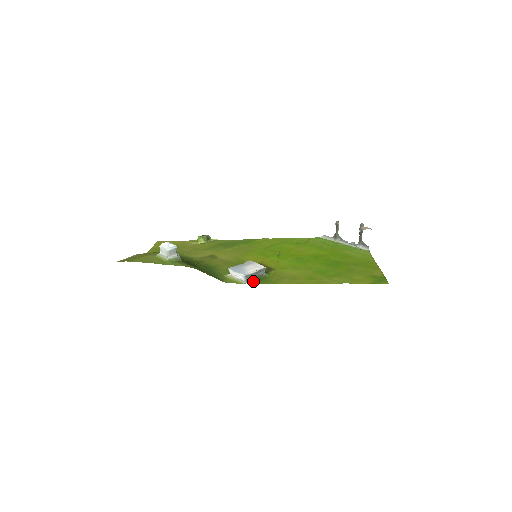
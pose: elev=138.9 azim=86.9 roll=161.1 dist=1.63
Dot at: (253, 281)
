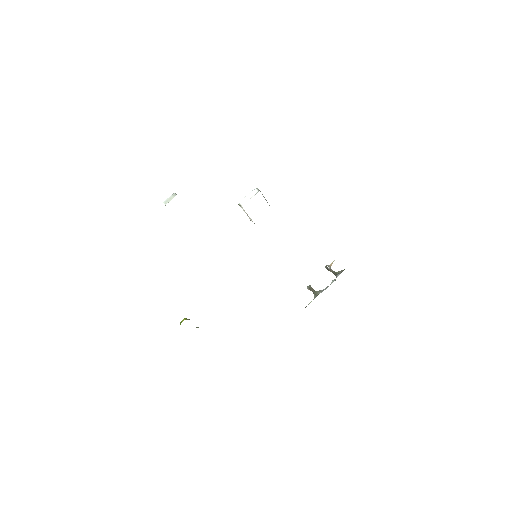
Dot at: occluded
